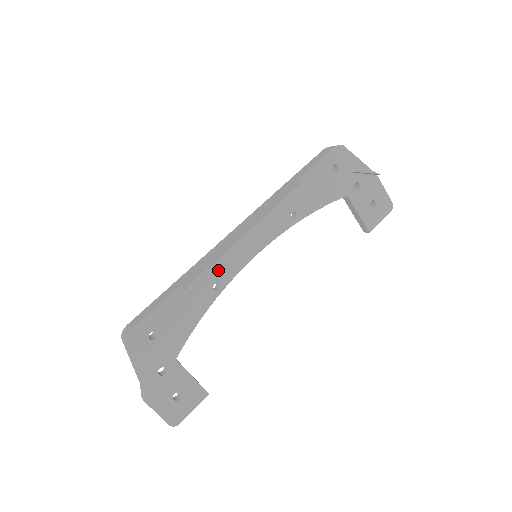
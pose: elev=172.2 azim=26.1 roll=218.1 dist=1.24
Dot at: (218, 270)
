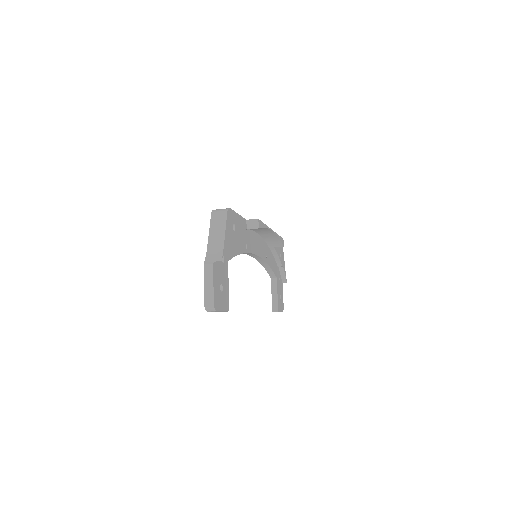
Dot at: (249, 239)
